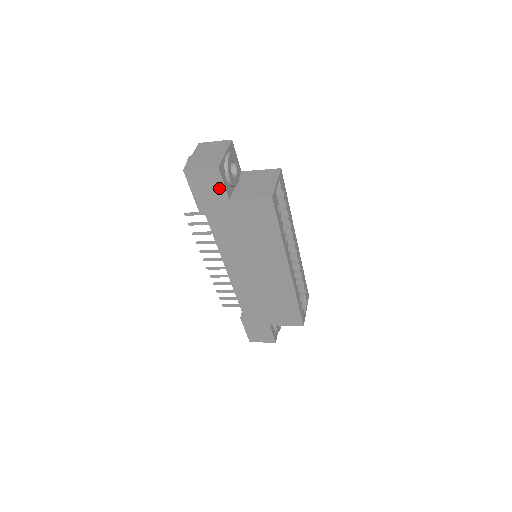
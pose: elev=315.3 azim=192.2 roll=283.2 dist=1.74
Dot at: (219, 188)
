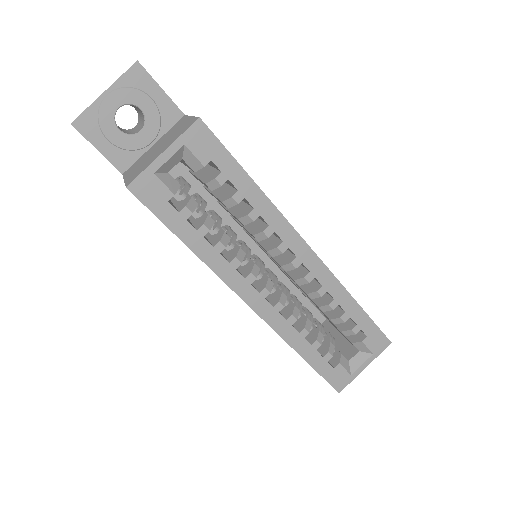
Dot at: occluded
